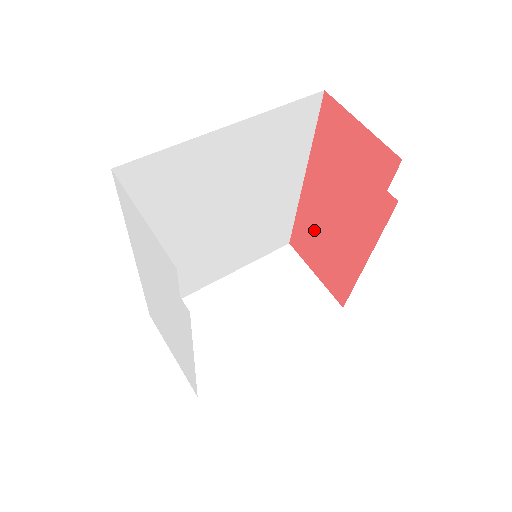
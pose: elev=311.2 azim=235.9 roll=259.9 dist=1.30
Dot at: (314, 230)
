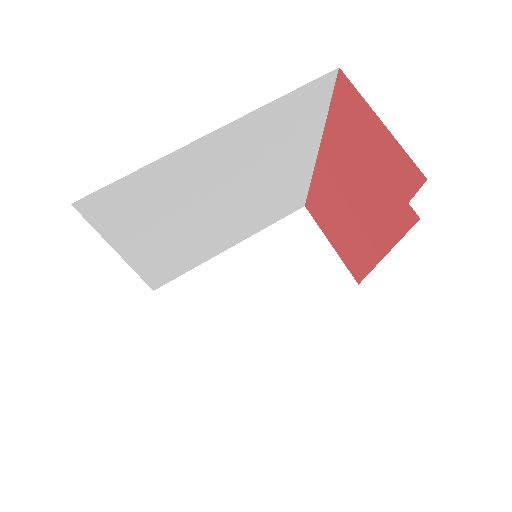
Dot at: (329, 205)
